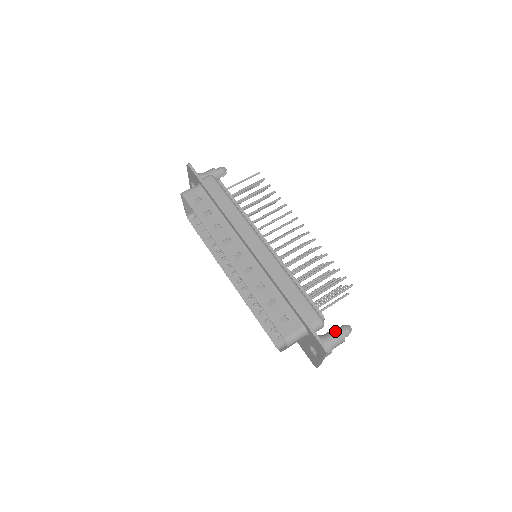
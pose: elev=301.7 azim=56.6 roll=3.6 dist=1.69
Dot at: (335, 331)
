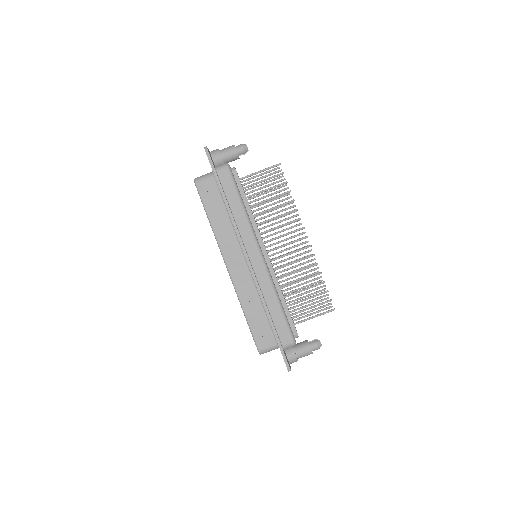
Dot at: (306, 346)
